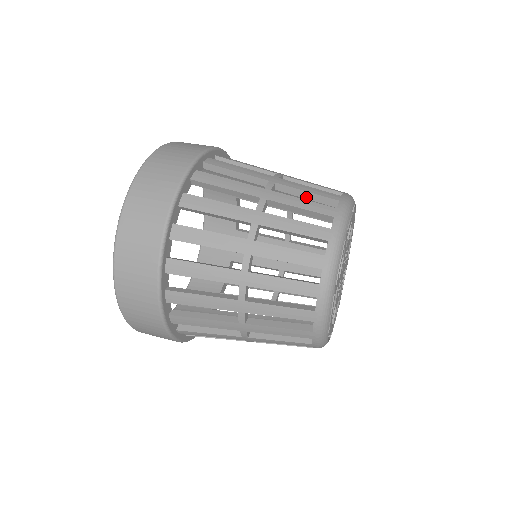
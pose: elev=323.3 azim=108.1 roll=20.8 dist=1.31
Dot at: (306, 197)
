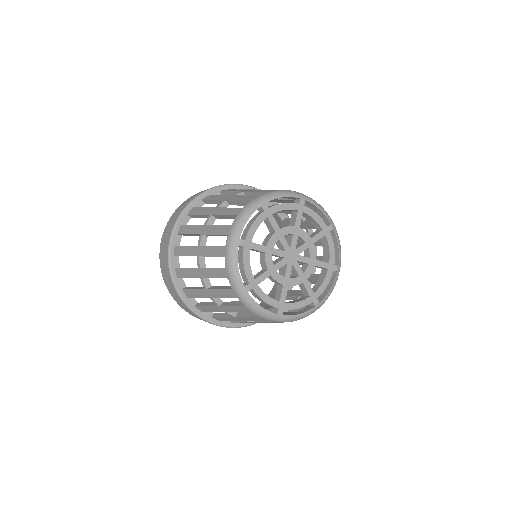
Dot at: occluded
